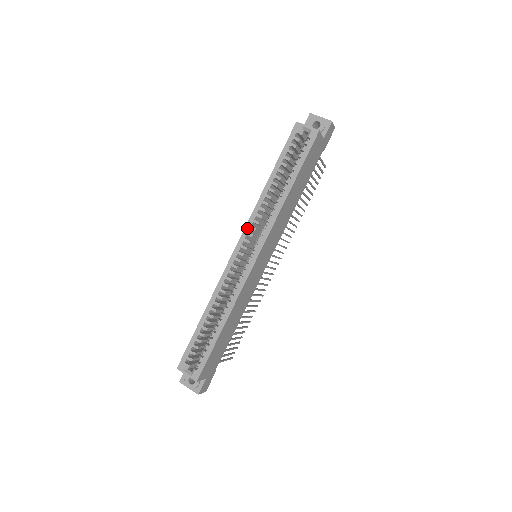
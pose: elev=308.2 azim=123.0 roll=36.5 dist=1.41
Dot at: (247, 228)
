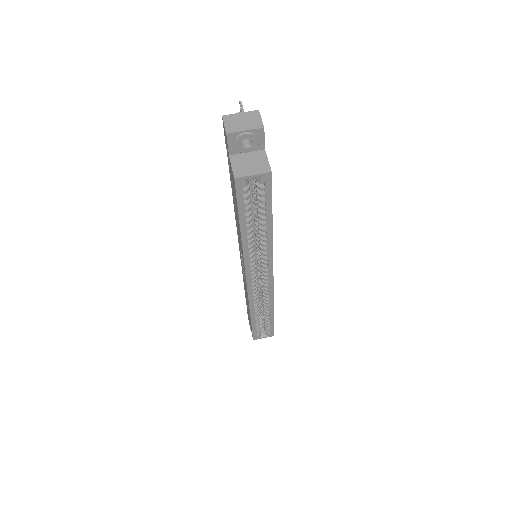
Dot at: (247, 269)
